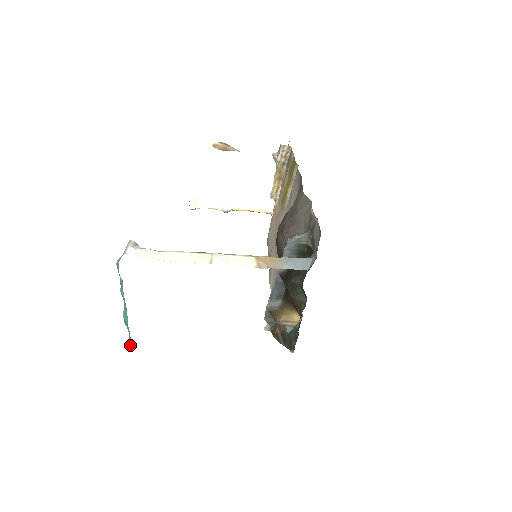
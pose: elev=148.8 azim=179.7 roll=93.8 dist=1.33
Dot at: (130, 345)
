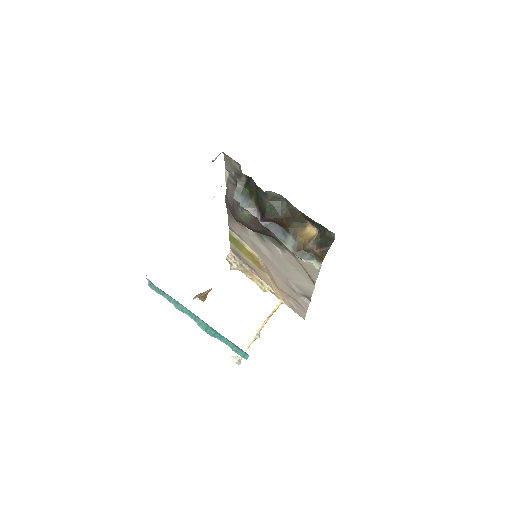
Dot at: (239, 354)
